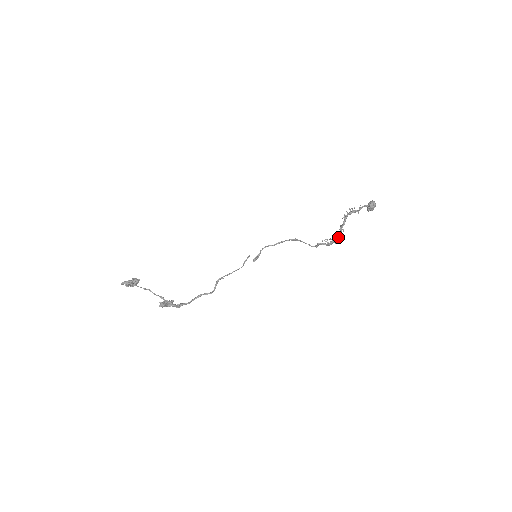
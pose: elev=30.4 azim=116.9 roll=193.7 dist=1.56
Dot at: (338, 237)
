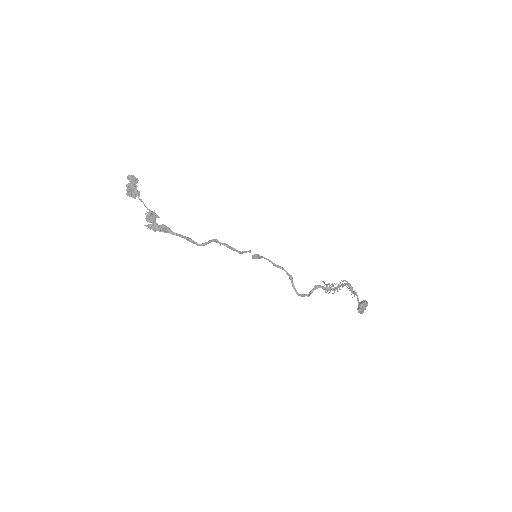
Dot at: (337, 286)
